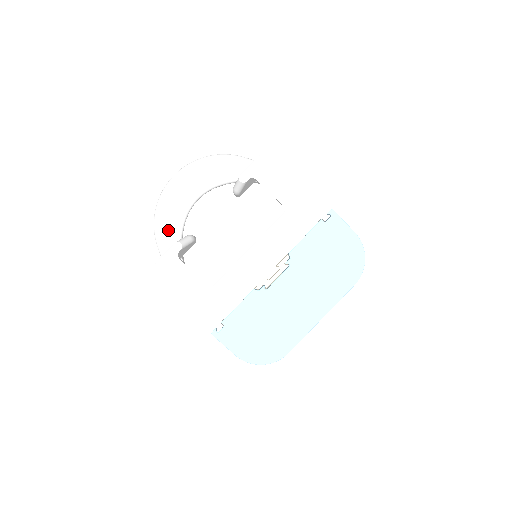
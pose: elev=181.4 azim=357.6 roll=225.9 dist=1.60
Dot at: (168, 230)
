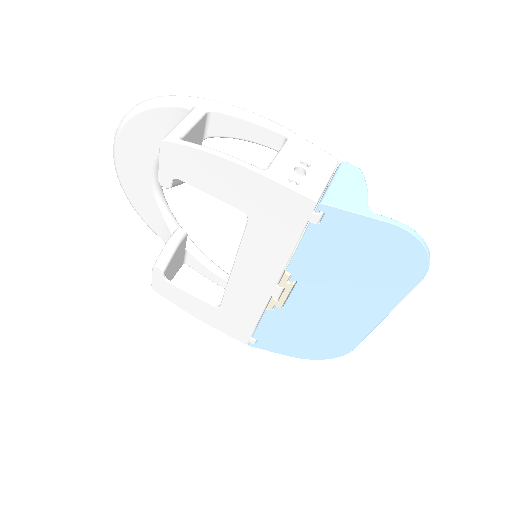
Dot at: (154, 220)
